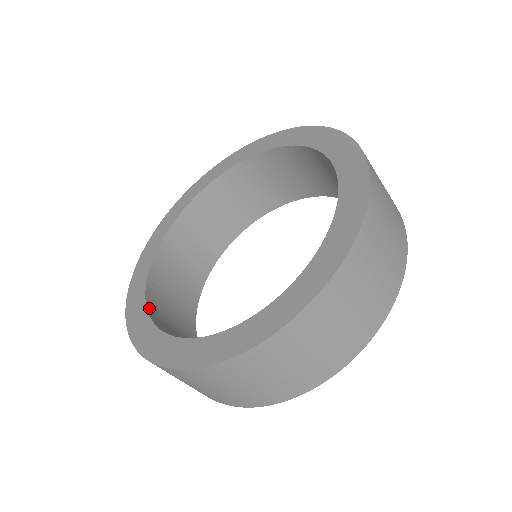
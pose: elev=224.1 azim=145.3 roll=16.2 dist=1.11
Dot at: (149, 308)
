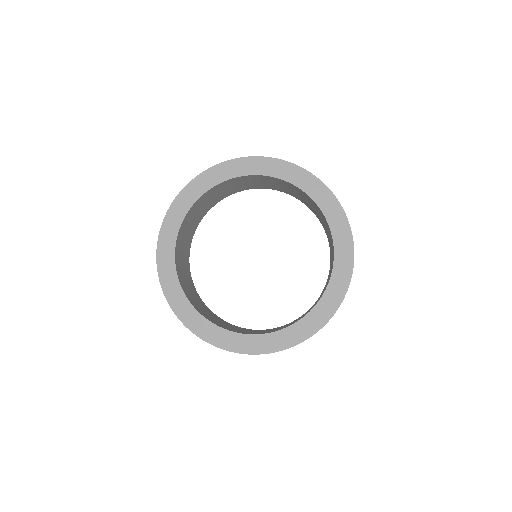
Dot at: (188, 214)
